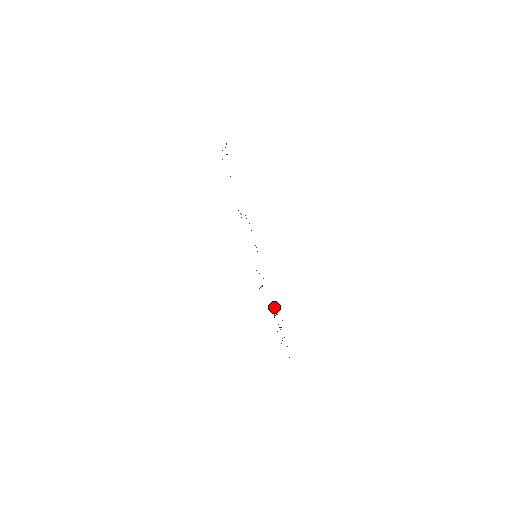
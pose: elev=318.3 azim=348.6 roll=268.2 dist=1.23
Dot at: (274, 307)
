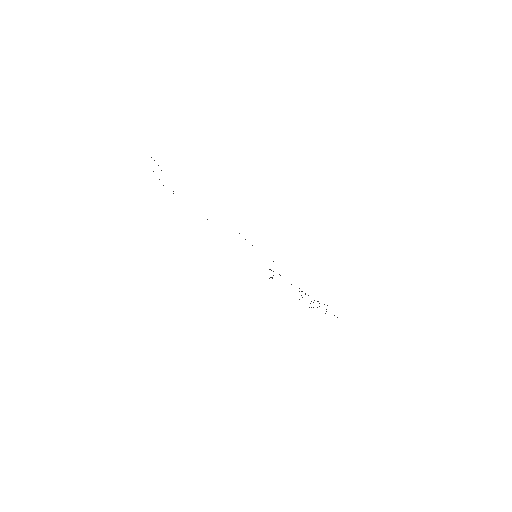
Dot at: occluded
